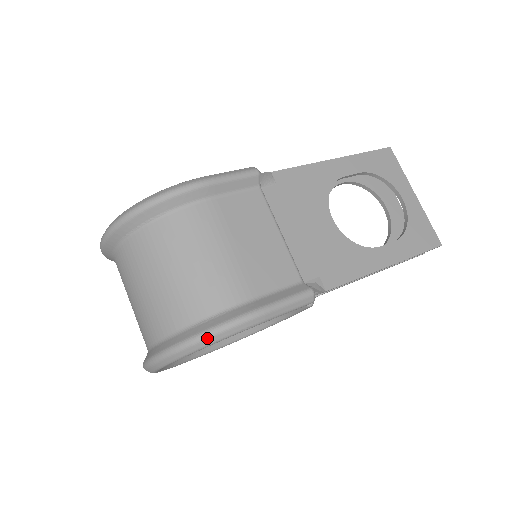
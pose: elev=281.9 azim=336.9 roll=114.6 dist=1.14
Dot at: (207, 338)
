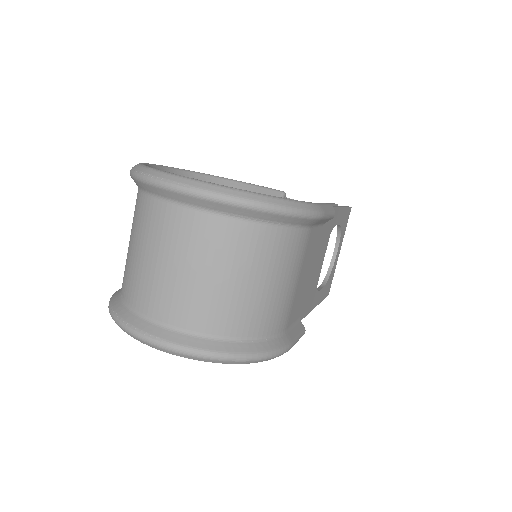
Dot at: (254, 360)
